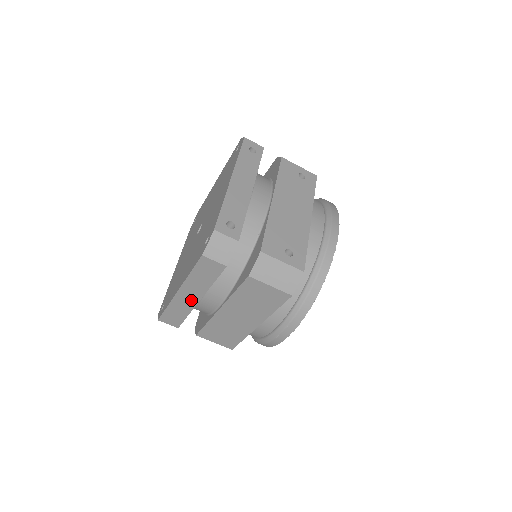
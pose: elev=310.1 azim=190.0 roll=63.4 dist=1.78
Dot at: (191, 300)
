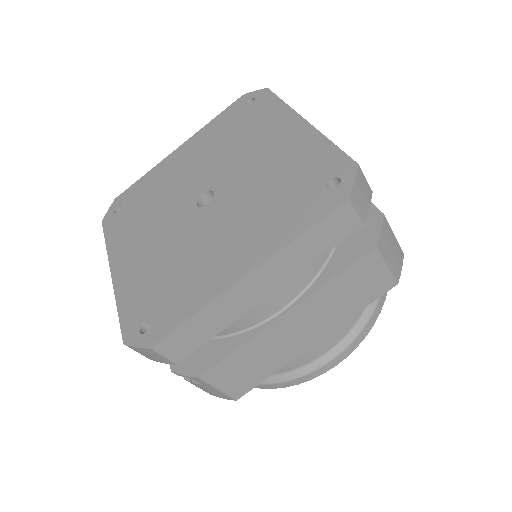
Dot at: (254, 295)
